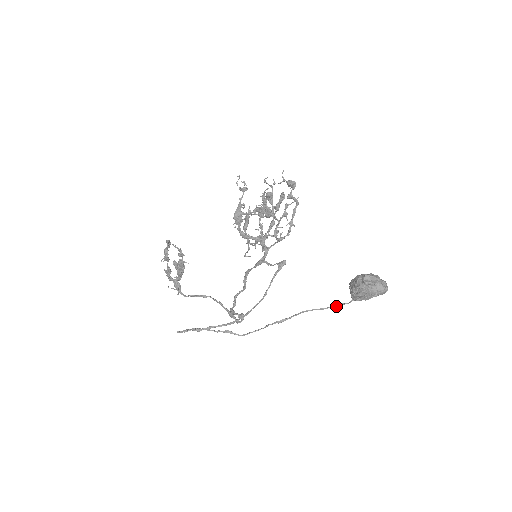
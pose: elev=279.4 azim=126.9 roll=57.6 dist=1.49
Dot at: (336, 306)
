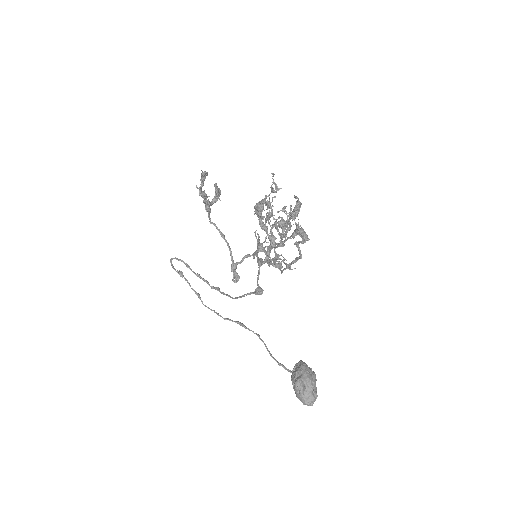
Dot at: (278, 363)
